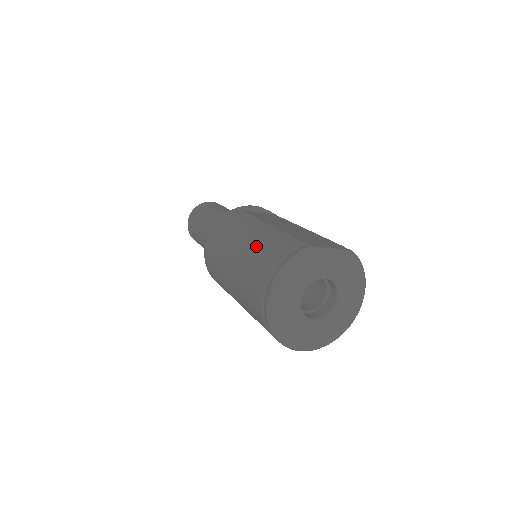
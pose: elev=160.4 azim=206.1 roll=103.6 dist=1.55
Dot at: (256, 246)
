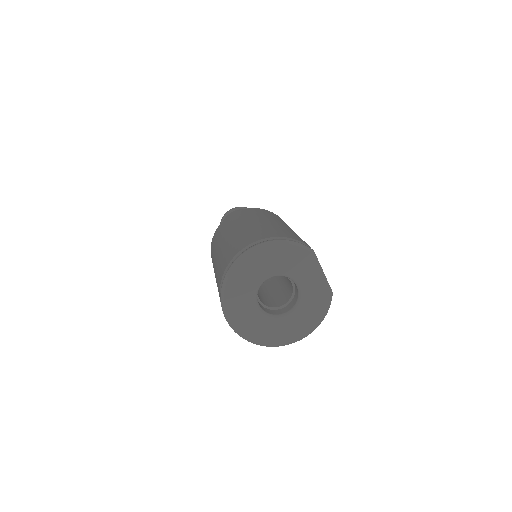
Dot at: (275, 226)
